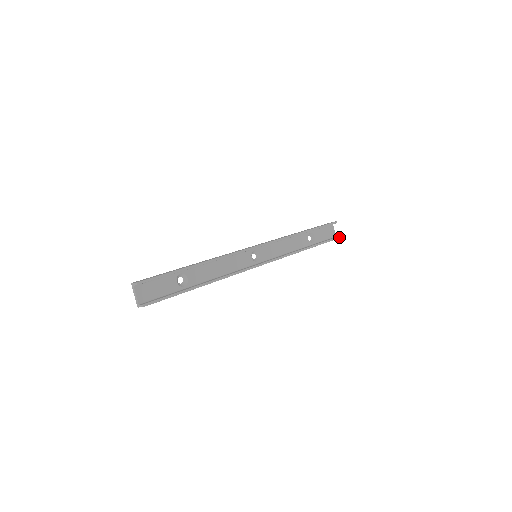
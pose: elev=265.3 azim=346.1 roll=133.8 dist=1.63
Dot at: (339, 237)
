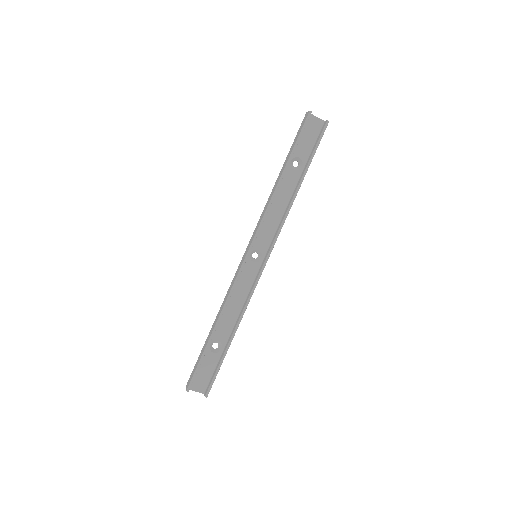
Dot at: (327, 123)
